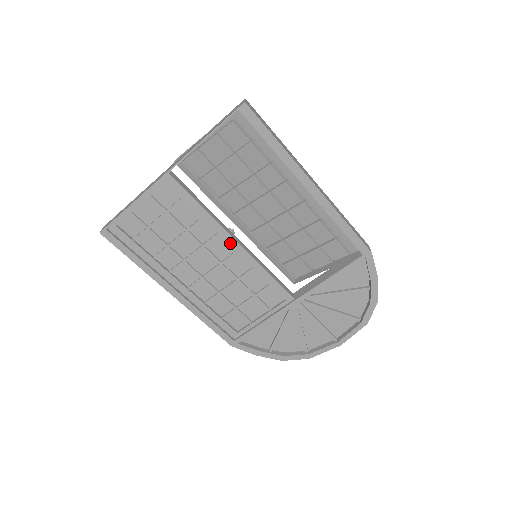
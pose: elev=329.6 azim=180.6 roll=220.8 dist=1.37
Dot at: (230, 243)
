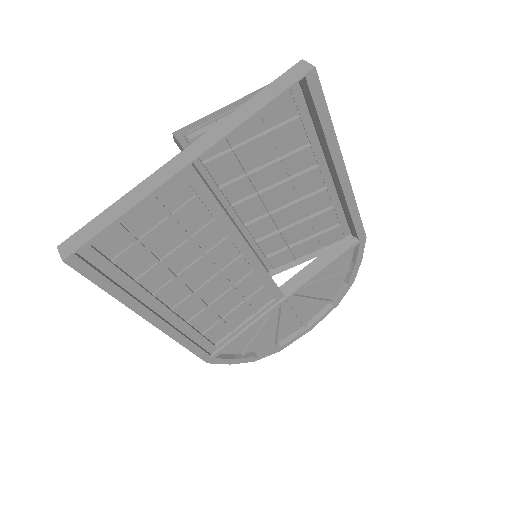
Dot at: (239, 247)
